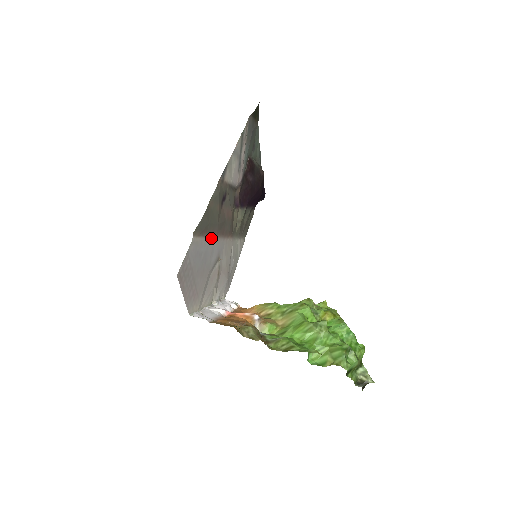
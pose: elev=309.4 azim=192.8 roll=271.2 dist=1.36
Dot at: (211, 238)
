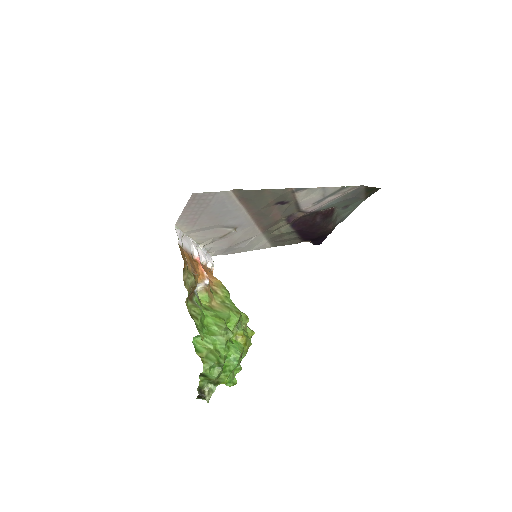
Dot at: (245, 210)
